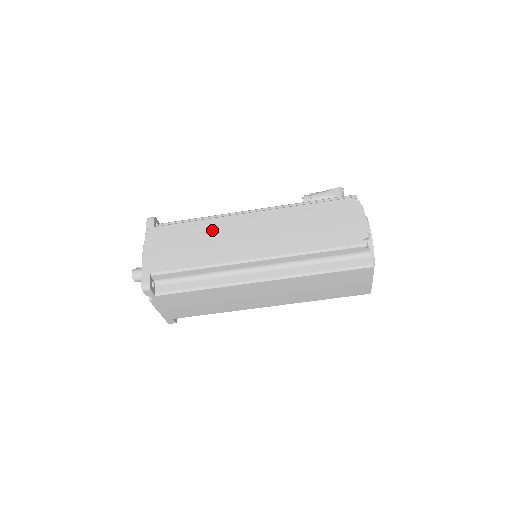
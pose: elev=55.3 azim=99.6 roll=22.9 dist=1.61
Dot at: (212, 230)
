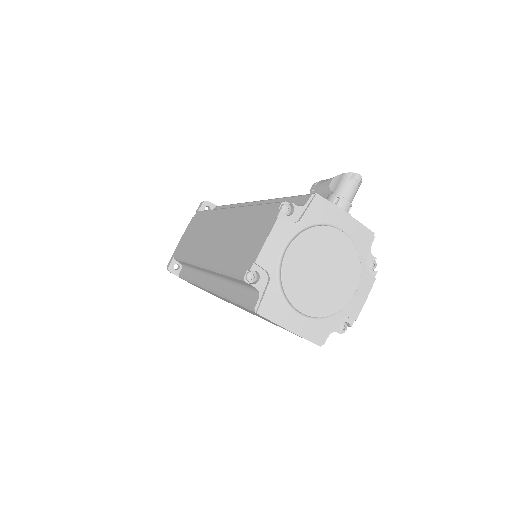
Dot at: (207, 223)
